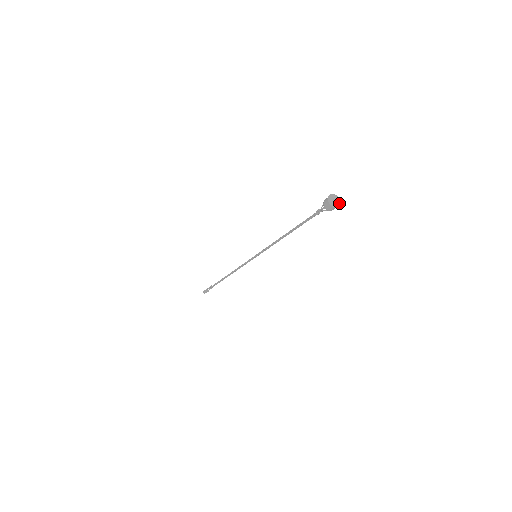
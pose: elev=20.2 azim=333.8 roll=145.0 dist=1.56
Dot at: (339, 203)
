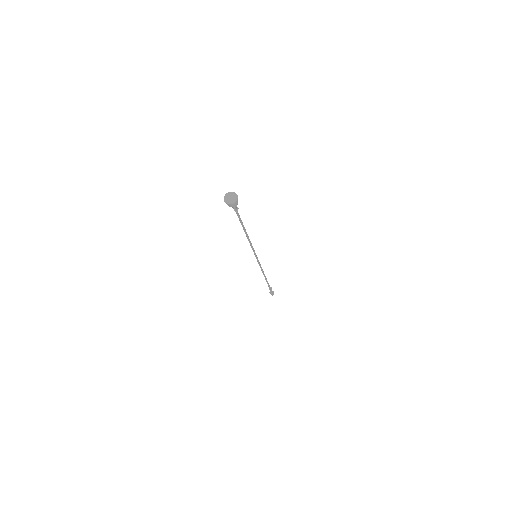
Dot at: (235, 197)
